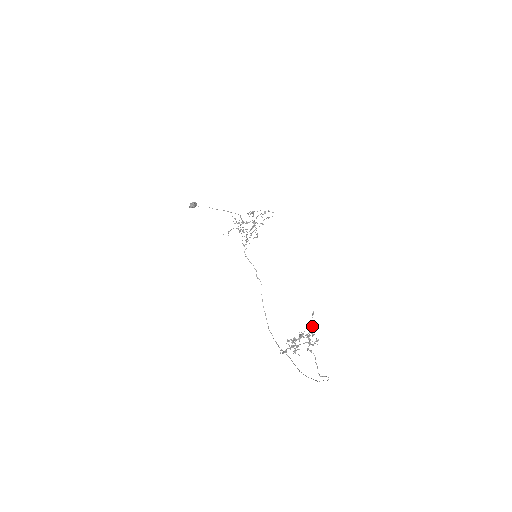
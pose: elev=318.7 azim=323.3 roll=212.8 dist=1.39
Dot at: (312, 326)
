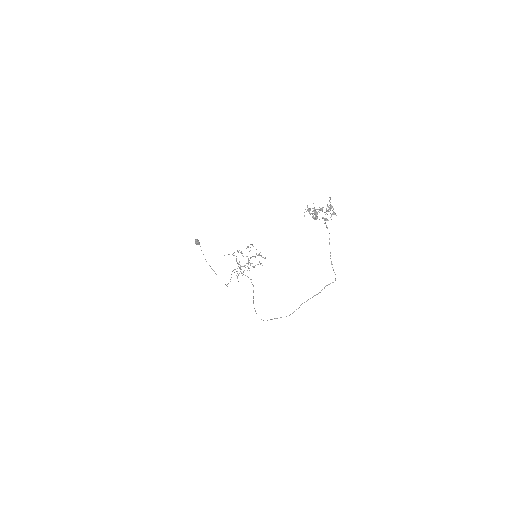
Dot at: (329, 205)
